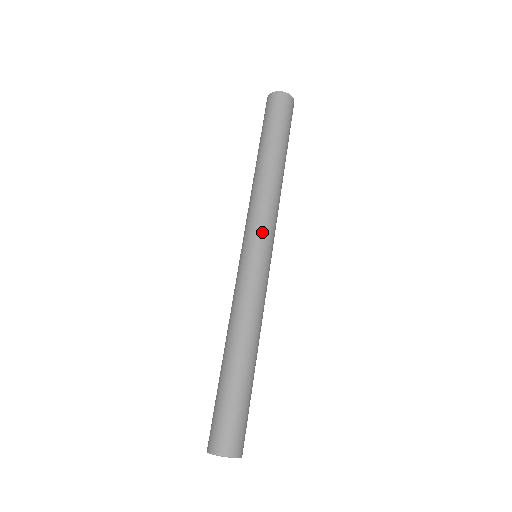
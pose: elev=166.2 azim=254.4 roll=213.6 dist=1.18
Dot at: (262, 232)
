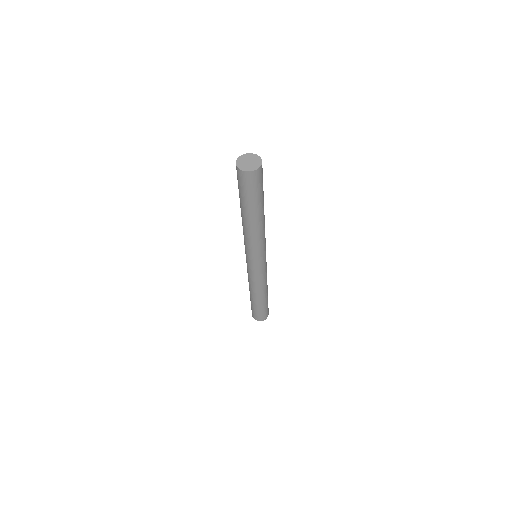
Dot at: (257, 256)
